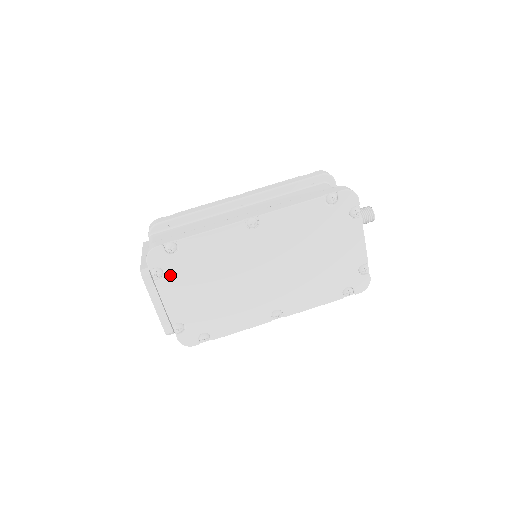
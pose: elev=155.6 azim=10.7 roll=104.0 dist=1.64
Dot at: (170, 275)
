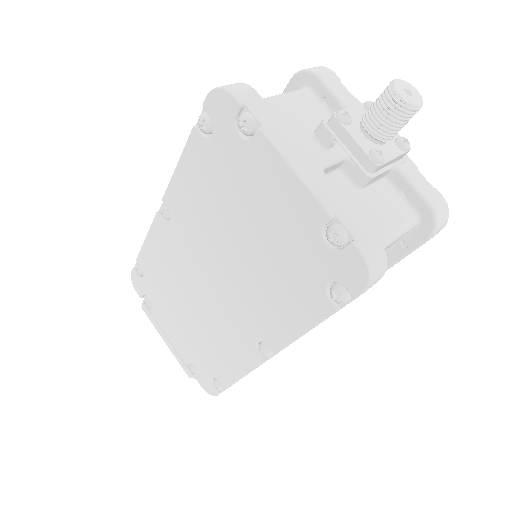
Dot at: (154, 302)
